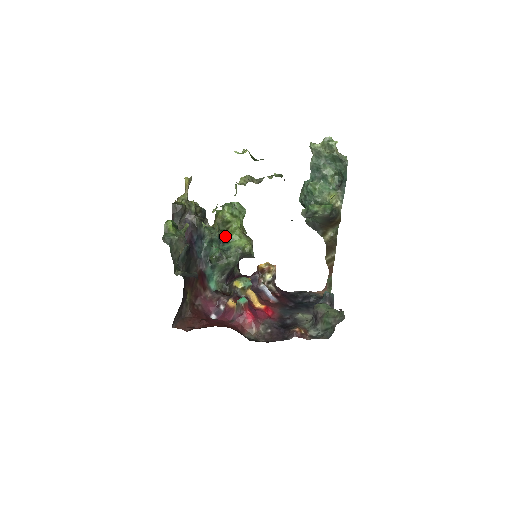
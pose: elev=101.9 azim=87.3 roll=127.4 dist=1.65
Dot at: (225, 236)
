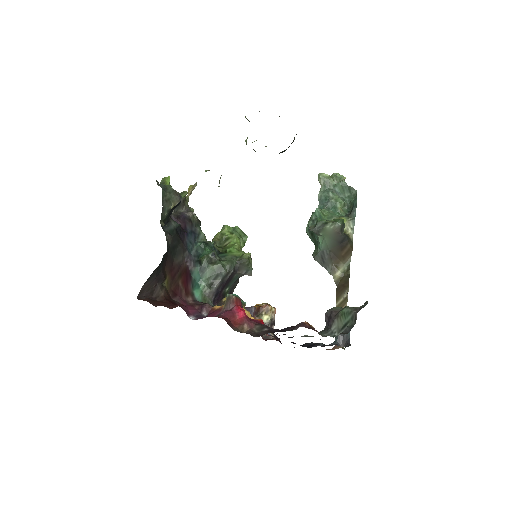
Dot at: (221, 250)
